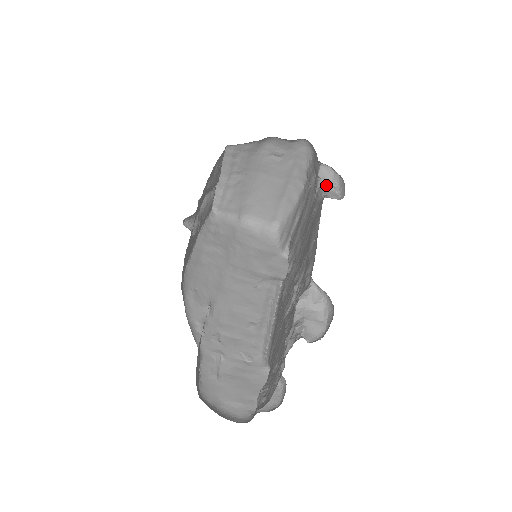
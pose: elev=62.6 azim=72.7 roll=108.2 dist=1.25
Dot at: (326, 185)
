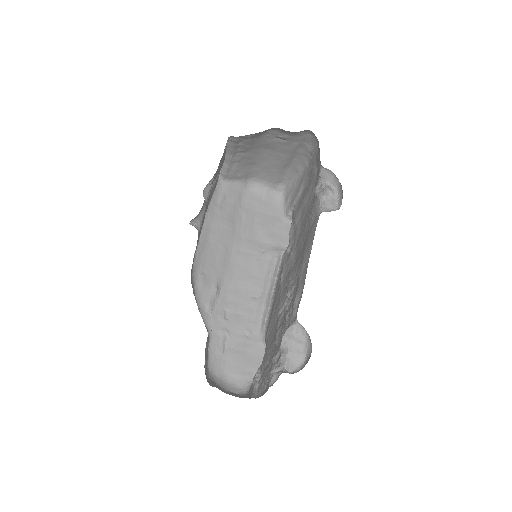
Dot at: (325, 192)
